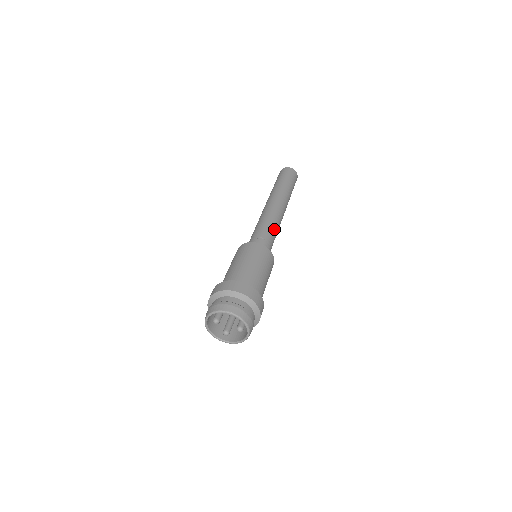
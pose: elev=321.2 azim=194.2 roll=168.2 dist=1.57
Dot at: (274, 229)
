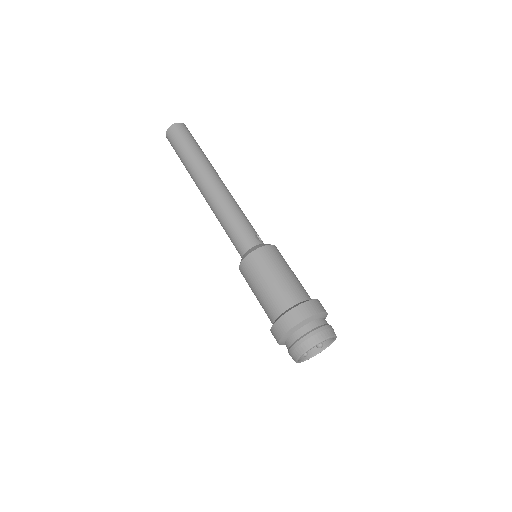
Dot at: occluded
